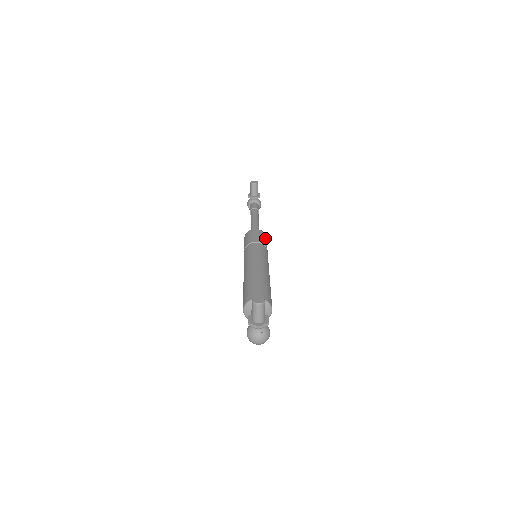
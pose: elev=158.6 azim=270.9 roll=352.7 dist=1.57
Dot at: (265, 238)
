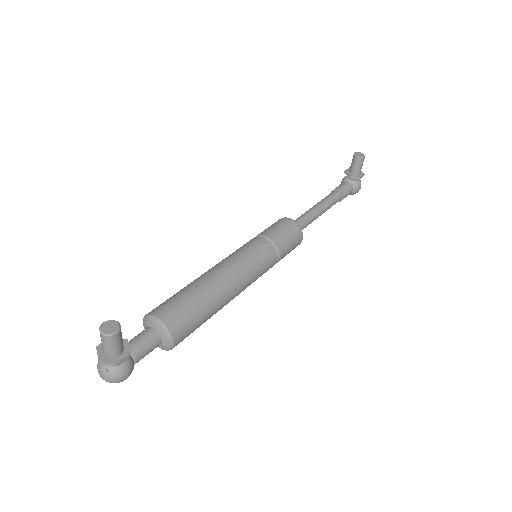
Dot at: (294, 238)
